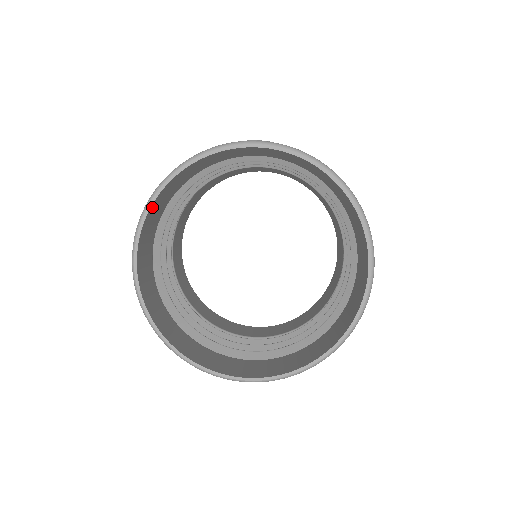
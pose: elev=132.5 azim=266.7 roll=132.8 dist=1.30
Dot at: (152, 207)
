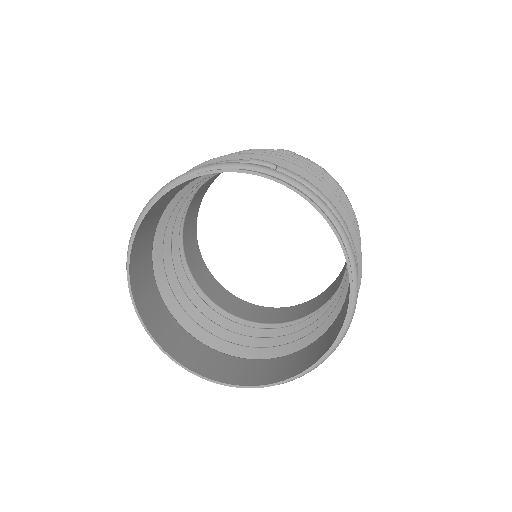
Dot at: (148, 213)
